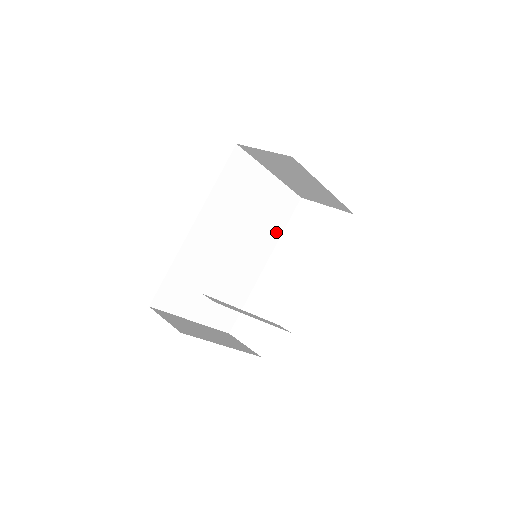
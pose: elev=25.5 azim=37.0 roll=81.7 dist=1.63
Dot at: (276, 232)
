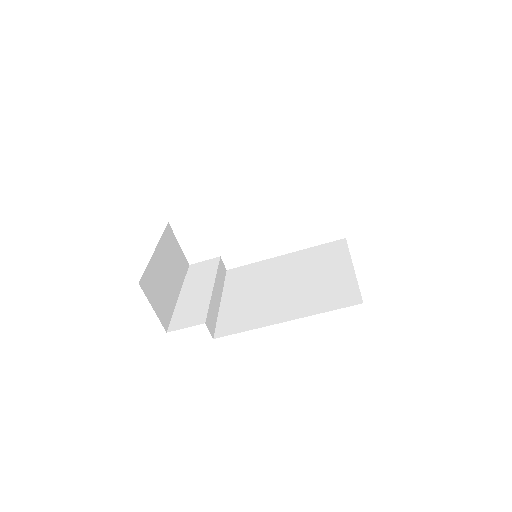
Dot at: occluded
